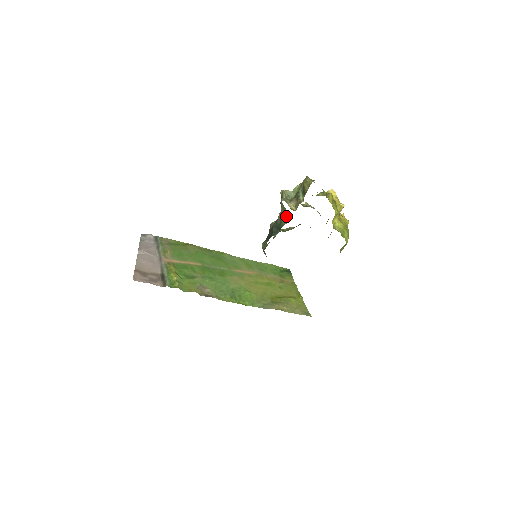
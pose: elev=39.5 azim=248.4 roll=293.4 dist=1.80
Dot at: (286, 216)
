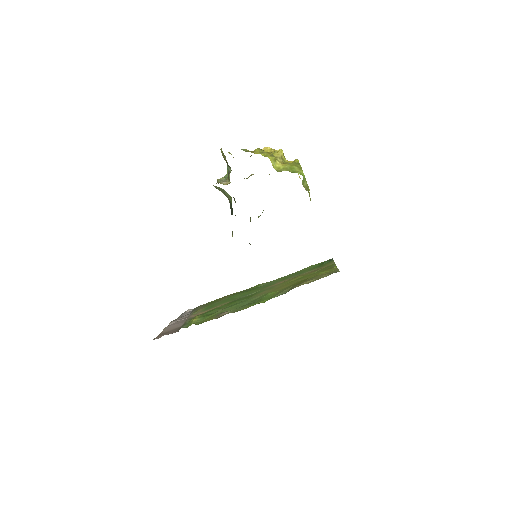
Dot at: (227, 194)
